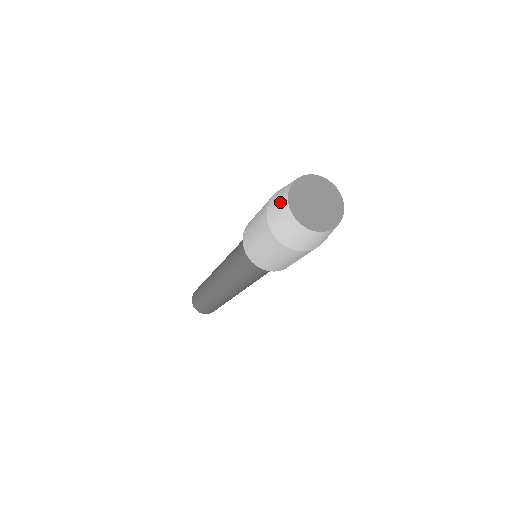
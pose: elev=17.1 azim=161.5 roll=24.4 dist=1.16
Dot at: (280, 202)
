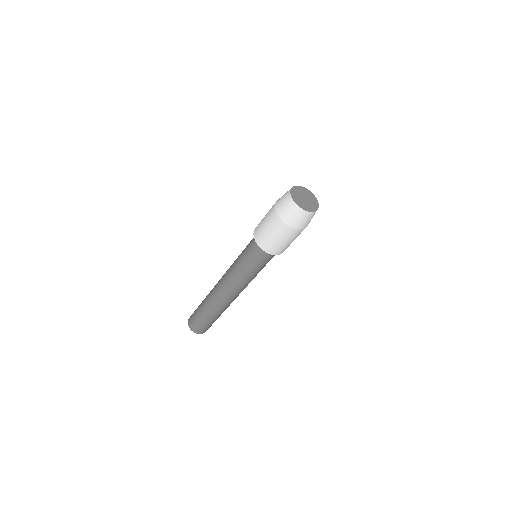
Dot at: occluded
